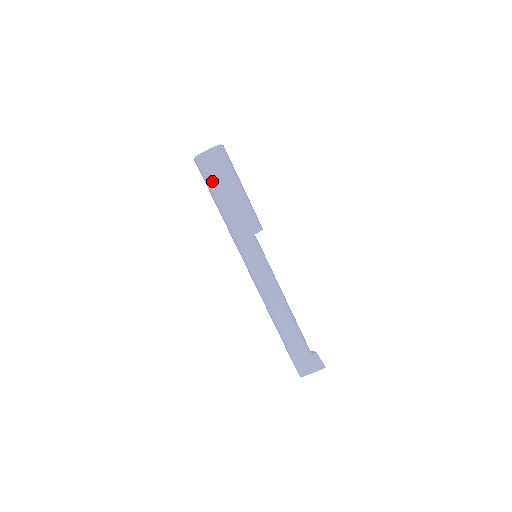
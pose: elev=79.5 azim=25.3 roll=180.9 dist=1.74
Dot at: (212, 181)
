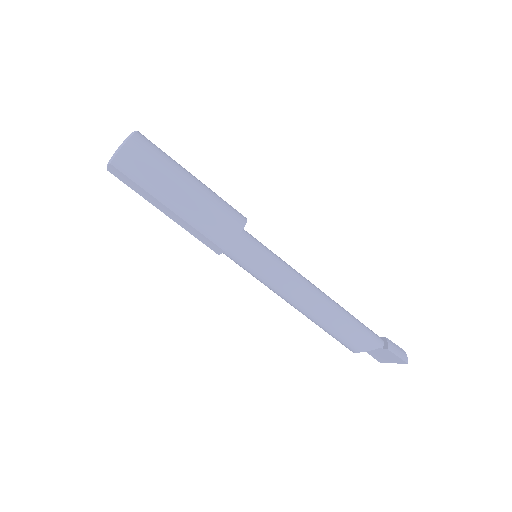
Dot at: occluded
